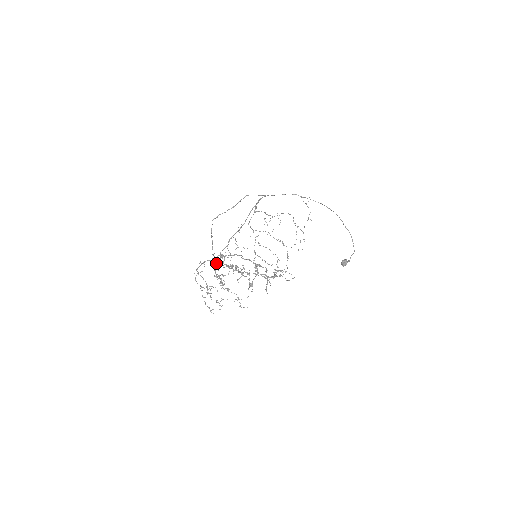
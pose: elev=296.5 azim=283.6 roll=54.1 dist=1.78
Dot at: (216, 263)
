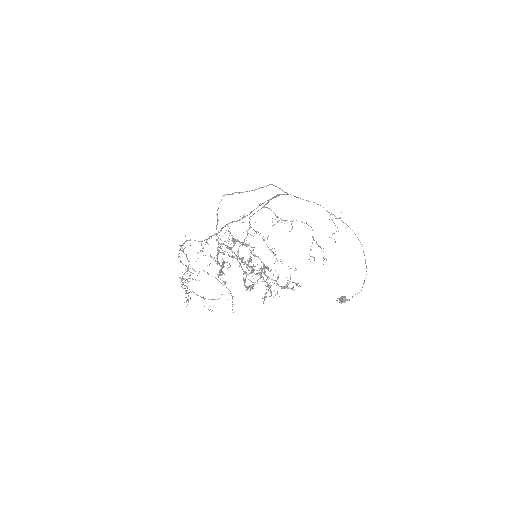
Dot at: (220, 246)
